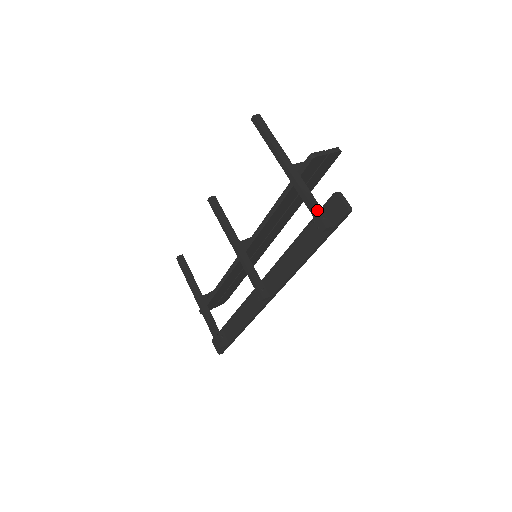
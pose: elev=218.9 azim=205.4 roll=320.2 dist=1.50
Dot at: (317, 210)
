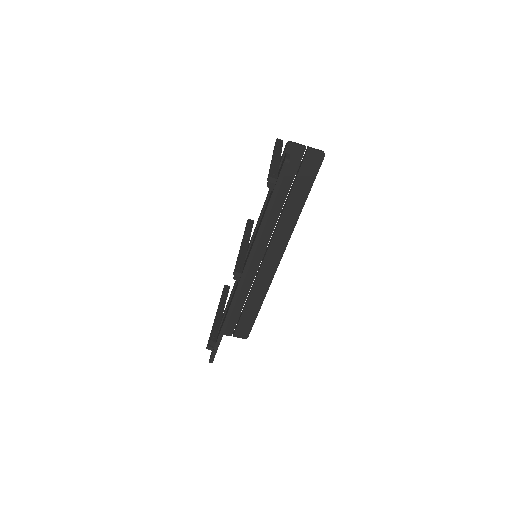
Dot at: (272, 170)
